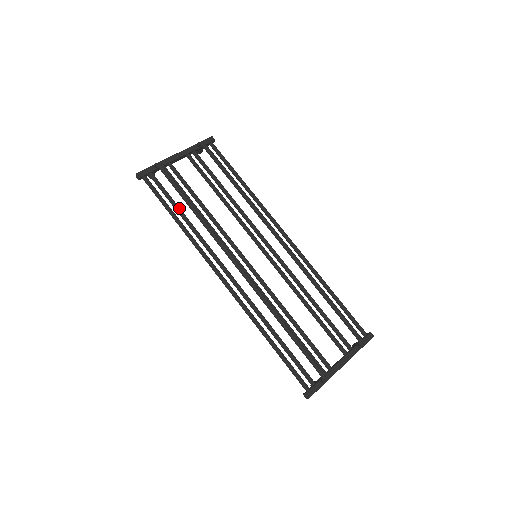
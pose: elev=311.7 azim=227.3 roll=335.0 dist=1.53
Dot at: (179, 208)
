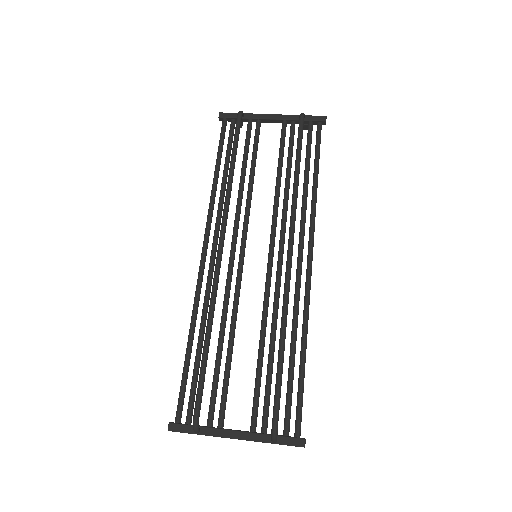
Dot at: (227, 164)
